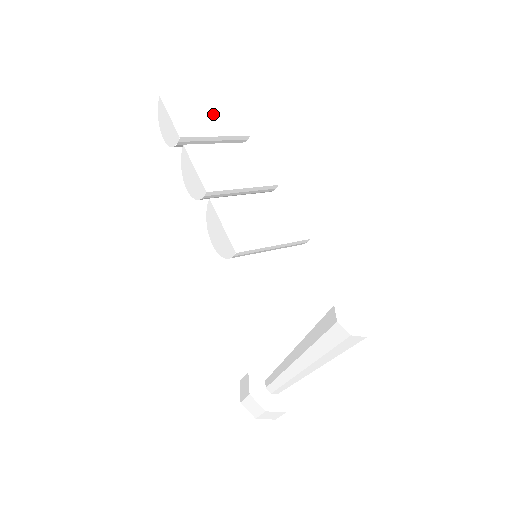
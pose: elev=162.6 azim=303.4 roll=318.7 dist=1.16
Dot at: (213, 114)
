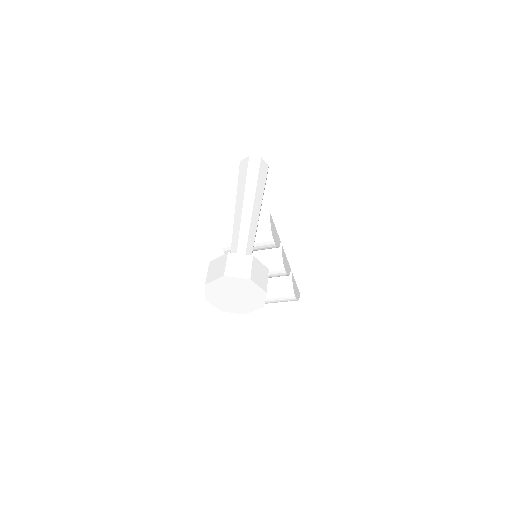
Dot at: occluded
